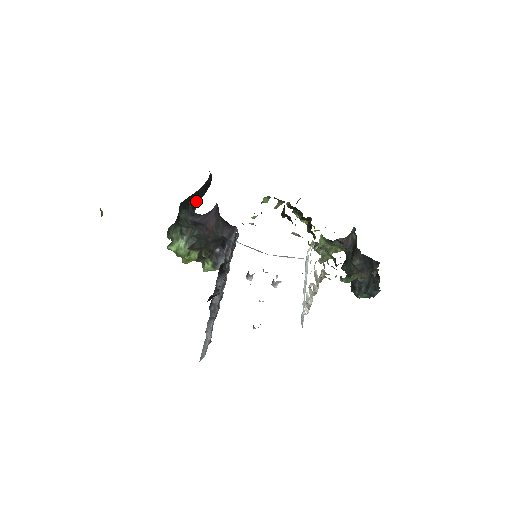
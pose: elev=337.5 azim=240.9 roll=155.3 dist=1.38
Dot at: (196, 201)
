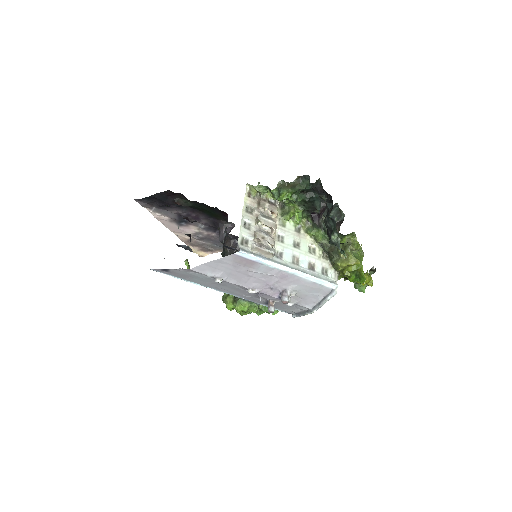
Dot at: occluded
